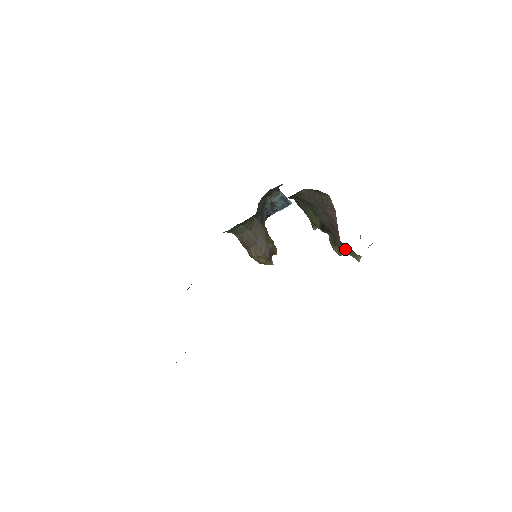
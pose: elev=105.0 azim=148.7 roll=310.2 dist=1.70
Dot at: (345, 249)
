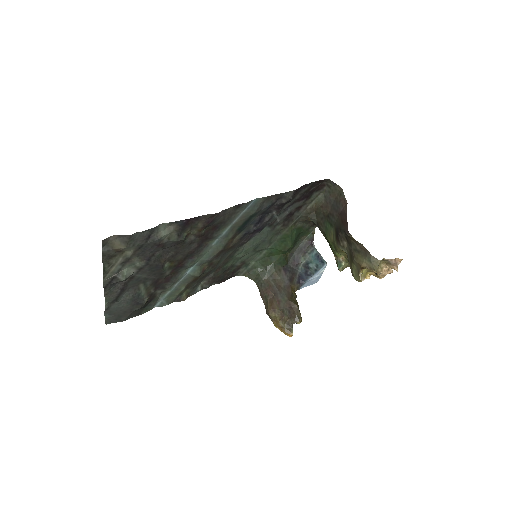
Dot at: (360, 256)
